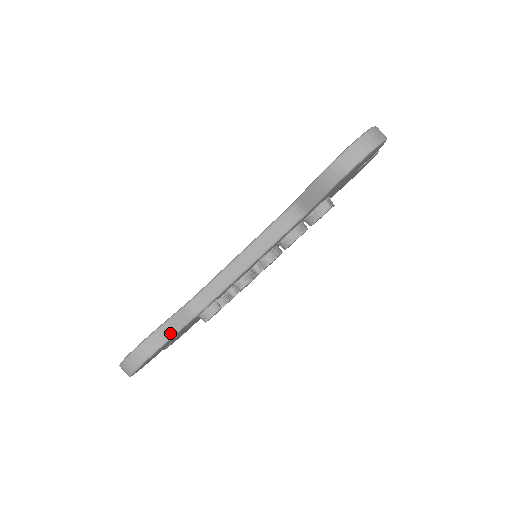
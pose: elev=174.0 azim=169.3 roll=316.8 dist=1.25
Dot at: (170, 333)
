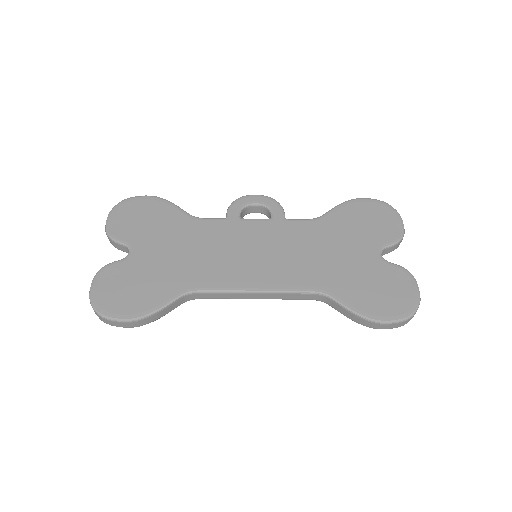
Dot at: (160, 316)
